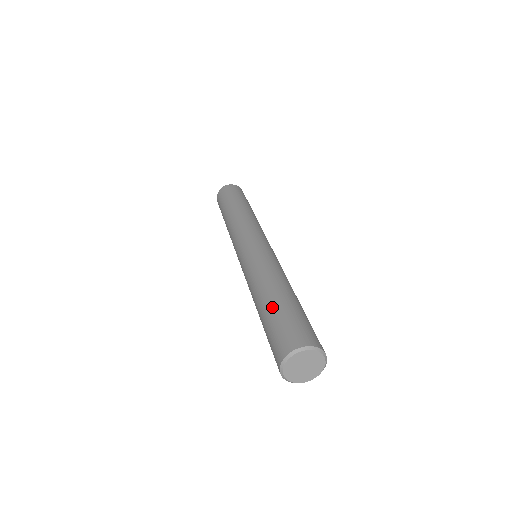
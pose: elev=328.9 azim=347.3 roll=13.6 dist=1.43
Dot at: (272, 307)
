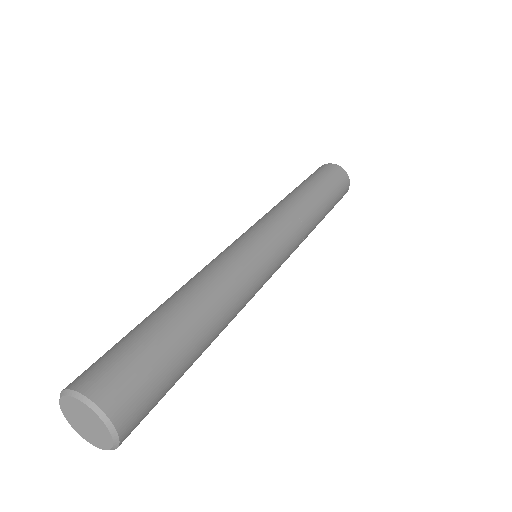
Dot at: occluded
